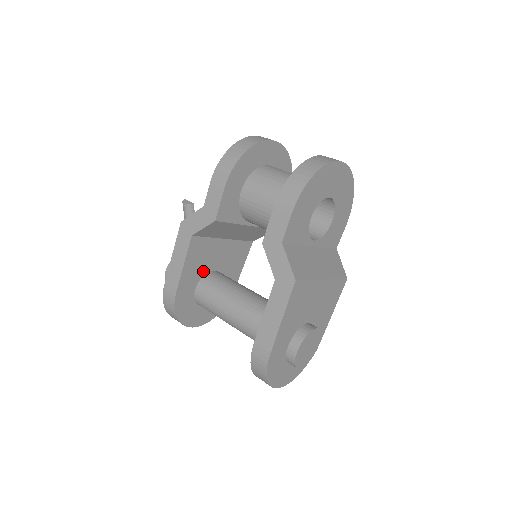
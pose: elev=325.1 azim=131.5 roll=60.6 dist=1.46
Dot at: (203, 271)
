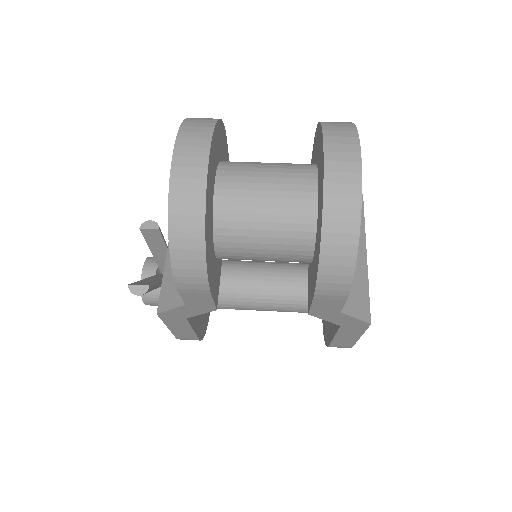
Dot at: occluded
